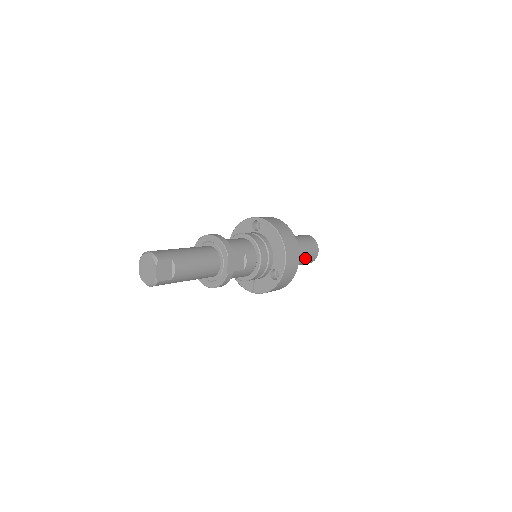
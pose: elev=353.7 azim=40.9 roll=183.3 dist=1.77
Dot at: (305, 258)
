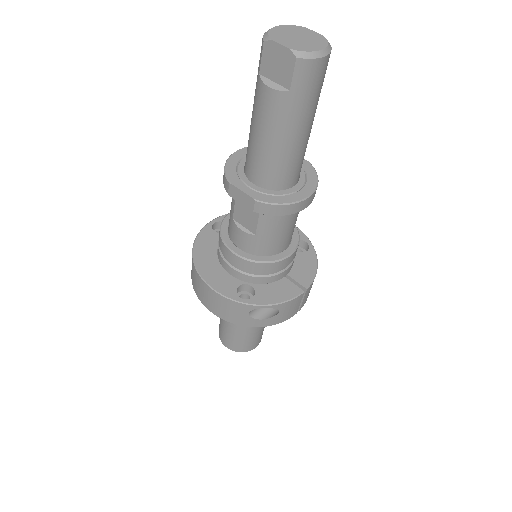
Dot at: occluded
